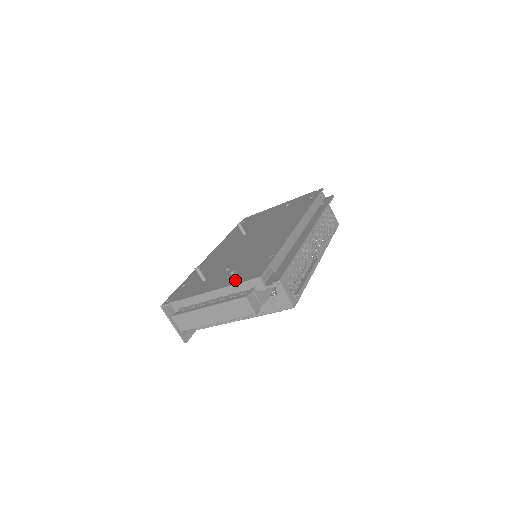
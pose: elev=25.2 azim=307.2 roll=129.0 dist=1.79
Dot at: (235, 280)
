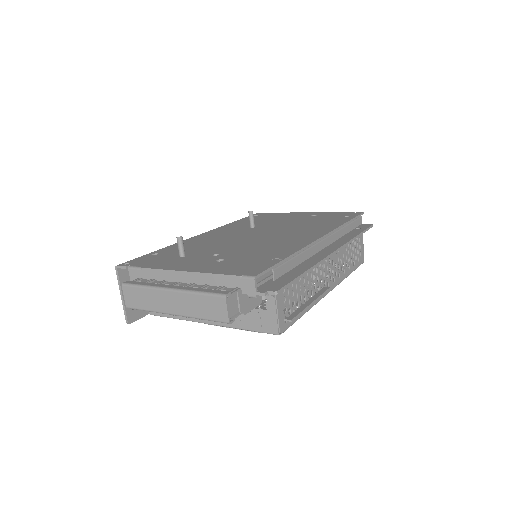
Dot at: (220, 269)
